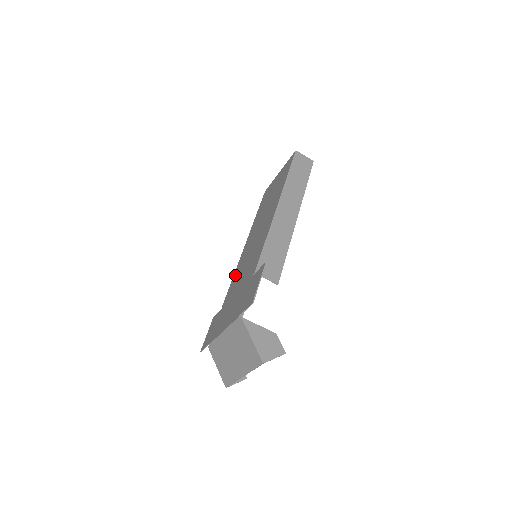
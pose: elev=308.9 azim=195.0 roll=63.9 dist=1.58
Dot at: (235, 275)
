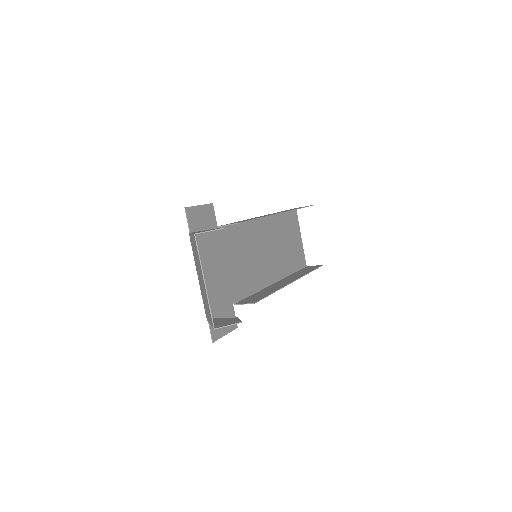
Dot at: (250, 287)
